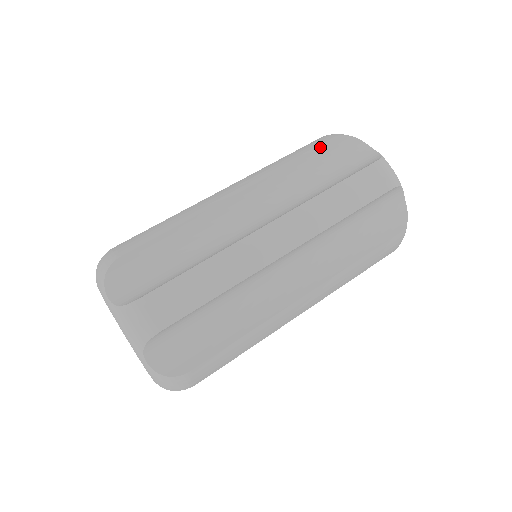
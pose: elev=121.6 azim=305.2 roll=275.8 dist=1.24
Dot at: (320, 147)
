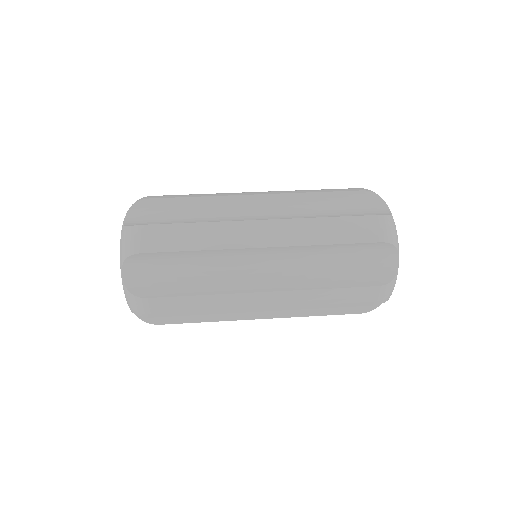
Dot at: (343, 190)
